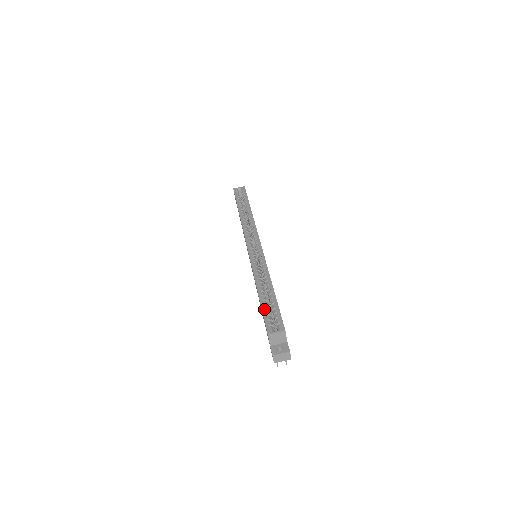
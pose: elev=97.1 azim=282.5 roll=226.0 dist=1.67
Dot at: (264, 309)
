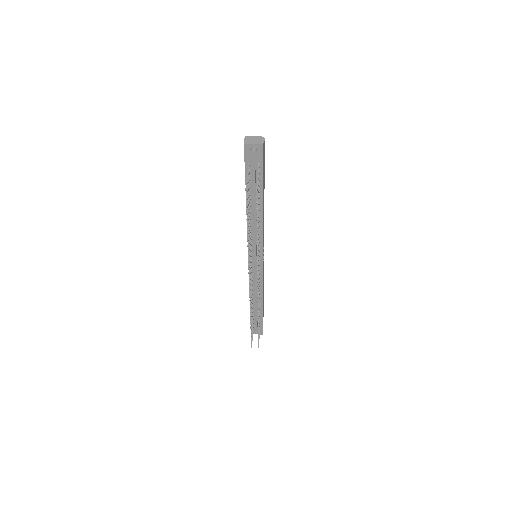
Dot at: occluded
